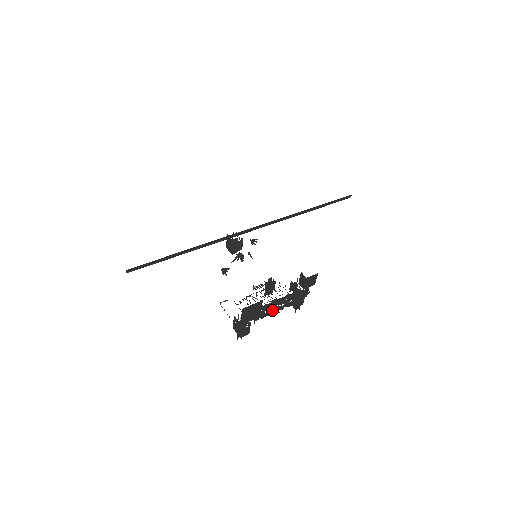
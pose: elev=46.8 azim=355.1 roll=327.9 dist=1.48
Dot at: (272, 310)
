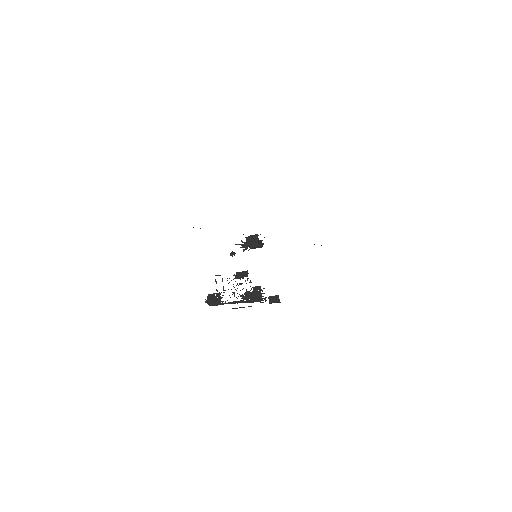
Dot at: occluded
